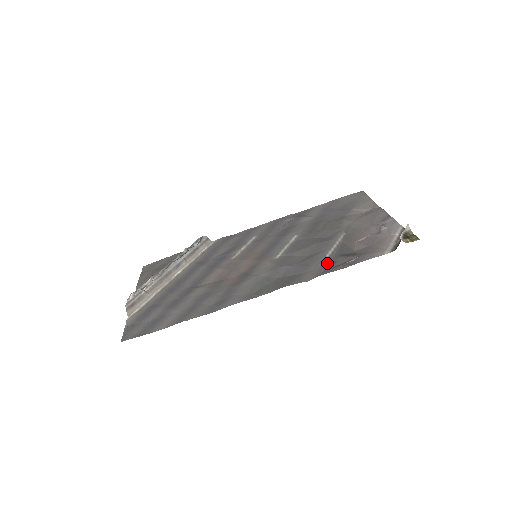
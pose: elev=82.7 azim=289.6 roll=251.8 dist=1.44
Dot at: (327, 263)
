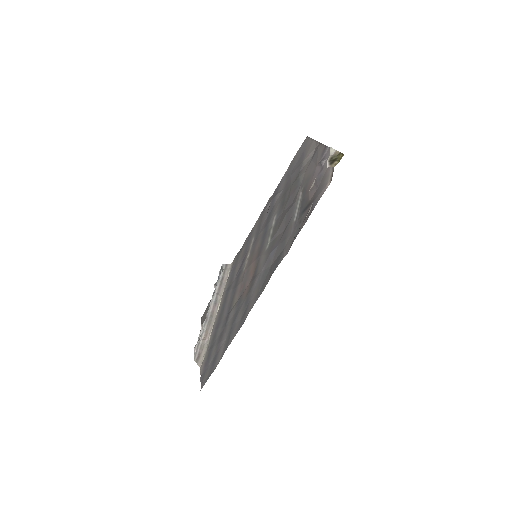
Dot at: (295, 227)
